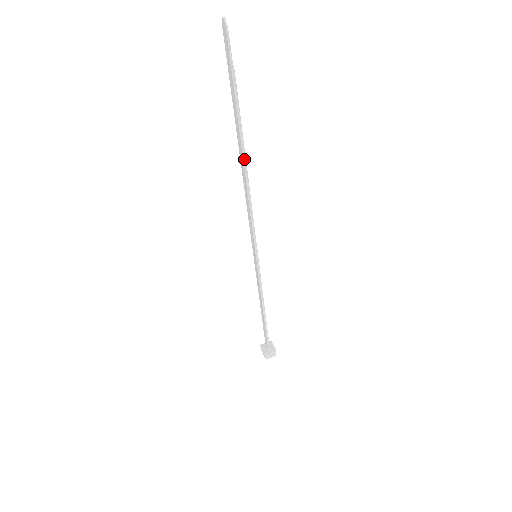
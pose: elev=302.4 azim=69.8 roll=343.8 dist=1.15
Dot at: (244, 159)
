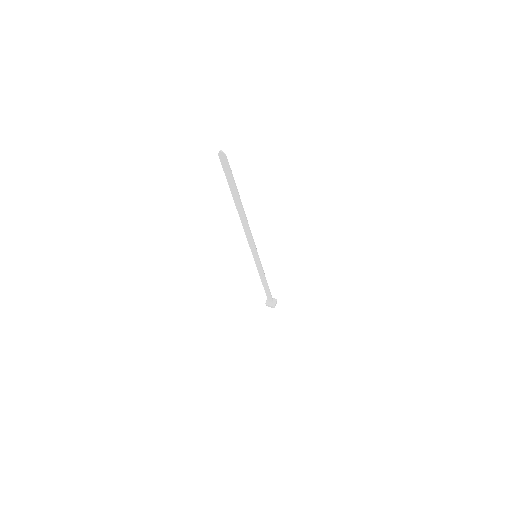
Dot at: (244, 211)
